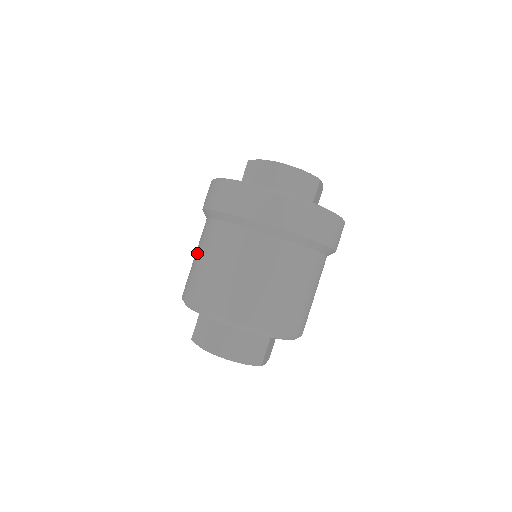
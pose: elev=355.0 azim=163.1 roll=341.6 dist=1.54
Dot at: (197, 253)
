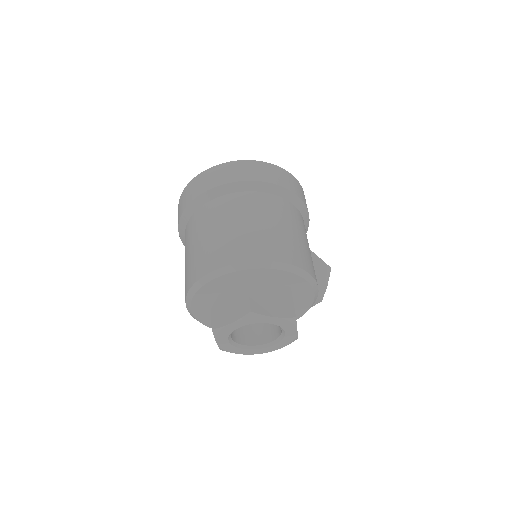
Dot at: occluded
